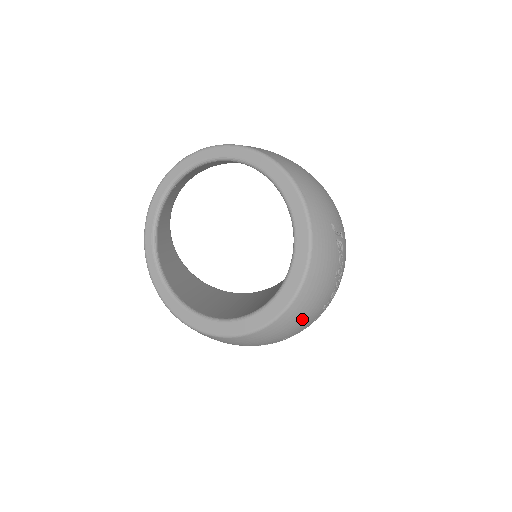
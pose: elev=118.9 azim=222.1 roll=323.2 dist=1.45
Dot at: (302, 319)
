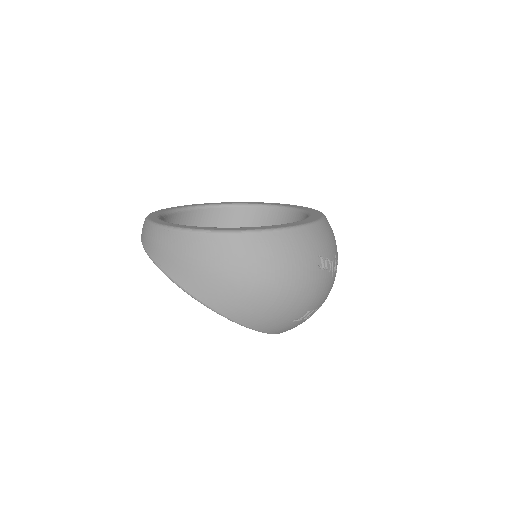
Dot at: occluded
